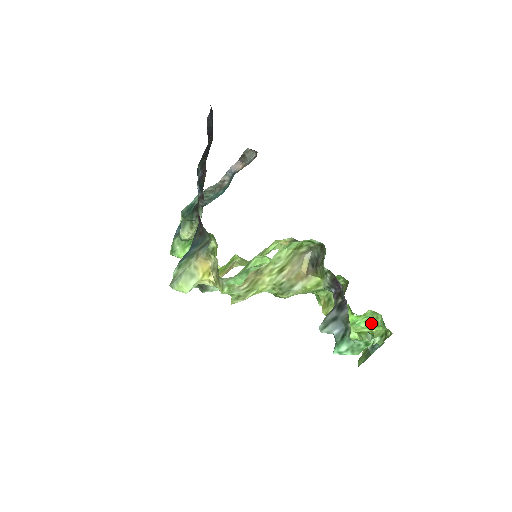
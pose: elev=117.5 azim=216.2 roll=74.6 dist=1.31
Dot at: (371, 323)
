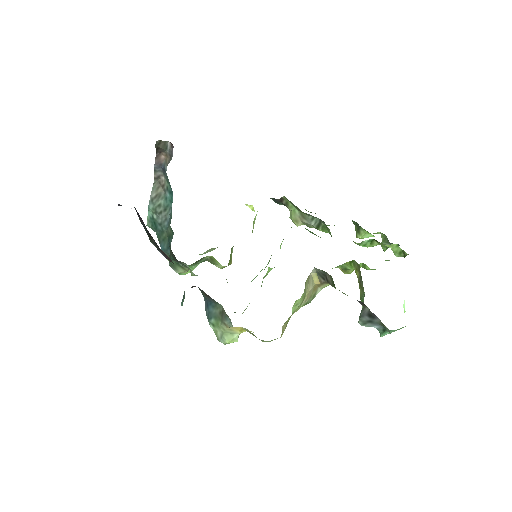
Dot at: (389, 260)
